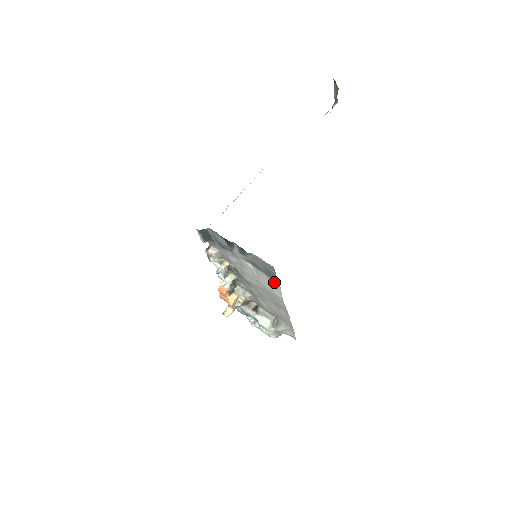
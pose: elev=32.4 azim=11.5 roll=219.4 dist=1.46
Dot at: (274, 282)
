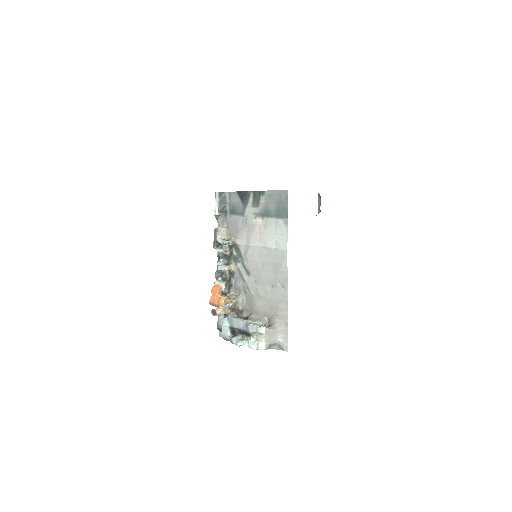
Dot at: (282, 224)
